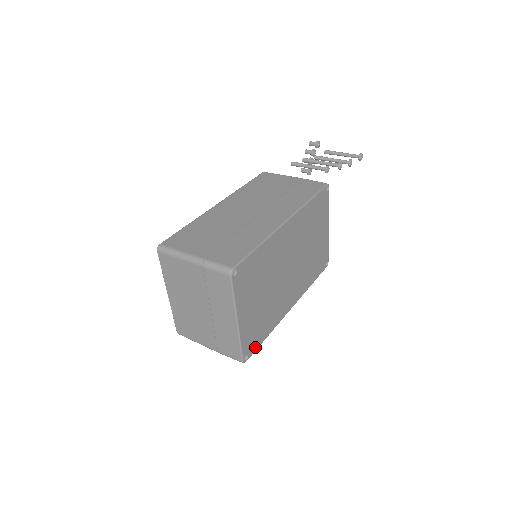
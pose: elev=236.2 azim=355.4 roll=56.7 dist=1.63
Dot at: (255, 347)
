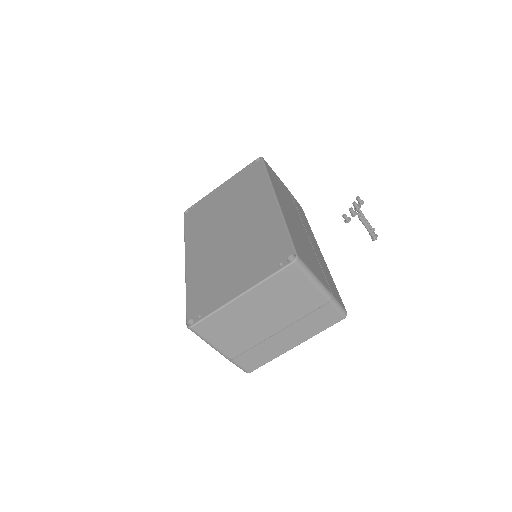
Dot at: occluded
